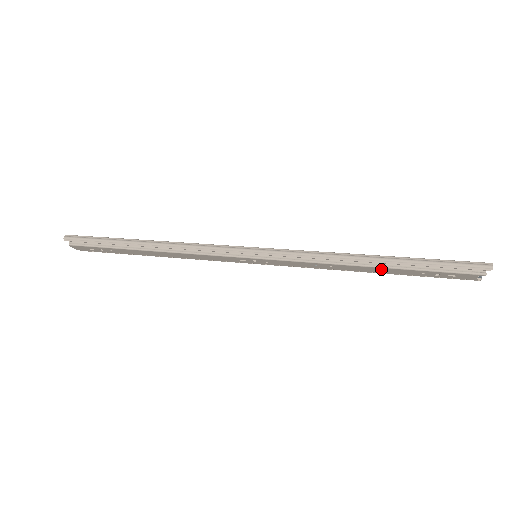
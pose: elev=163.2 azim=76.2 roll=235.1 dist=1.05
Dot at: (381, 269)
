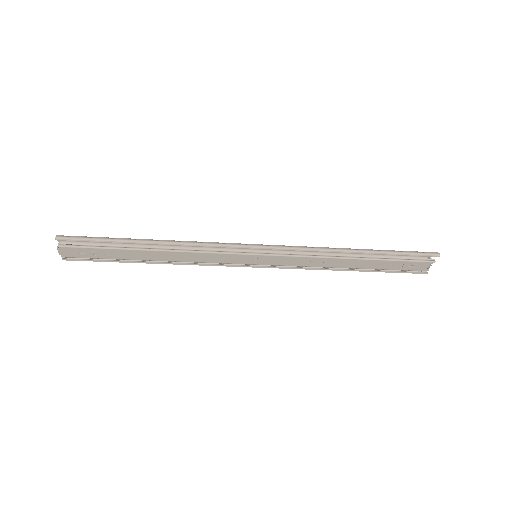
Dot at: (362, 262)
